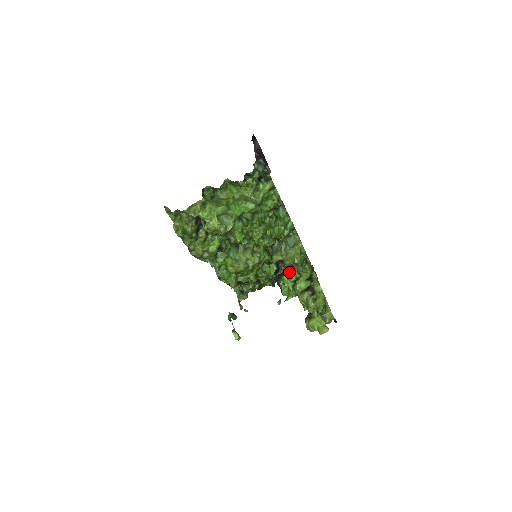
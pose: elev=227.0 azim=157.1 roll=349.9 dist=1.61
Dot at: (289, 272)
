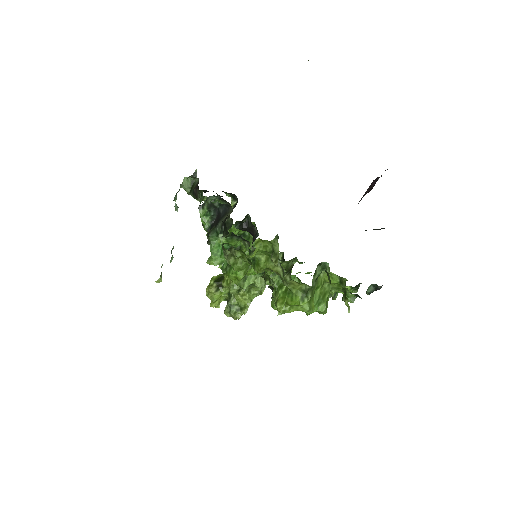
Dot at: occluded
